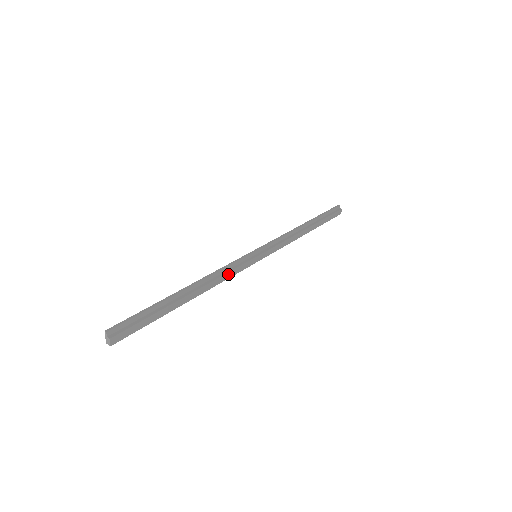
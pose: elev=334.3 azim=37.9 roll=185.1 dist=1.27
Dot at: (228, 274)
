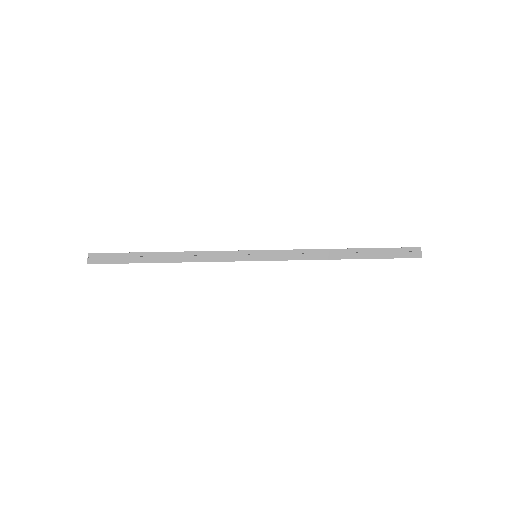
Dot at: (212, 257)
